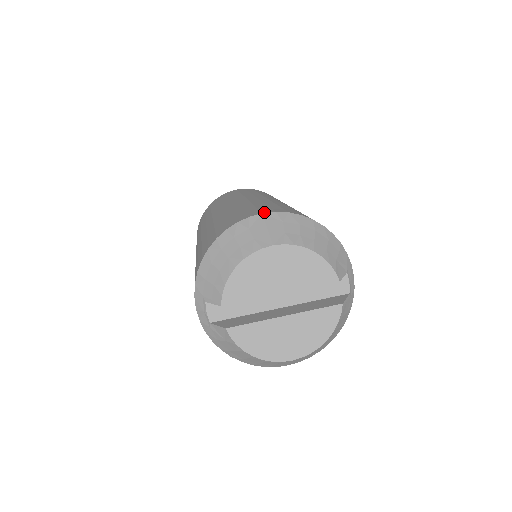
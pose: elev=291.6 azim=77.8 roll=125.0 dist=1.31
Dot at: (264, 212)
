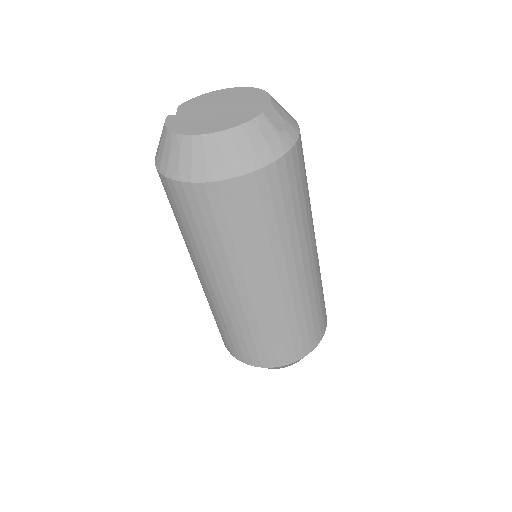
Dot at: occluded
